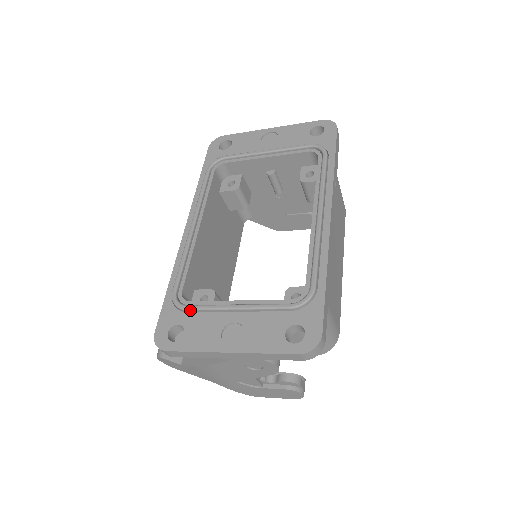
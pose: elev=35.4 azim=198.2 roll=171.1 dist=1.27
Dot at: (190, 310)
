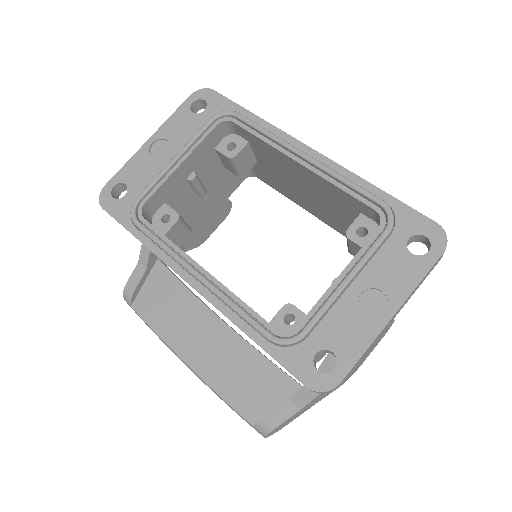
Dot at: (310, 331)
